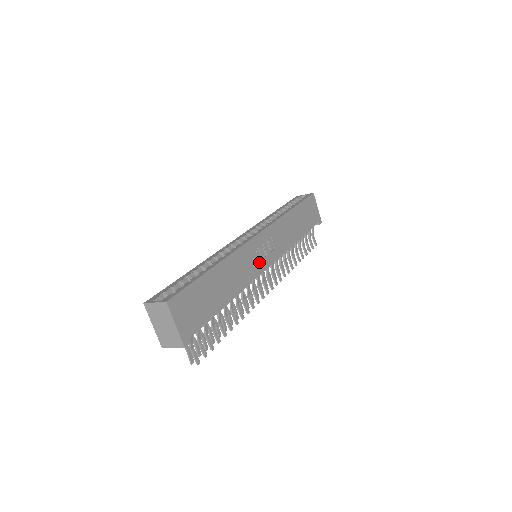
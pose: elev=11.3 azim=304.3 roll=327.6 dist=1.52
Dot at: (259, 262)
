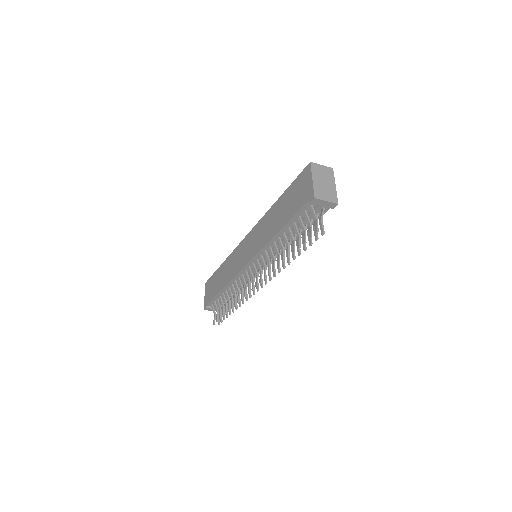
Dot at: occluded
